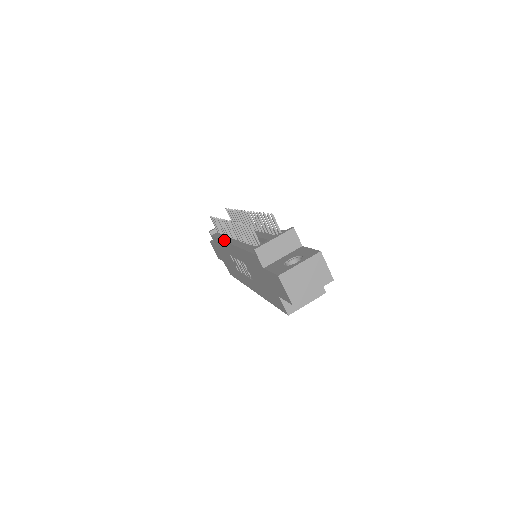
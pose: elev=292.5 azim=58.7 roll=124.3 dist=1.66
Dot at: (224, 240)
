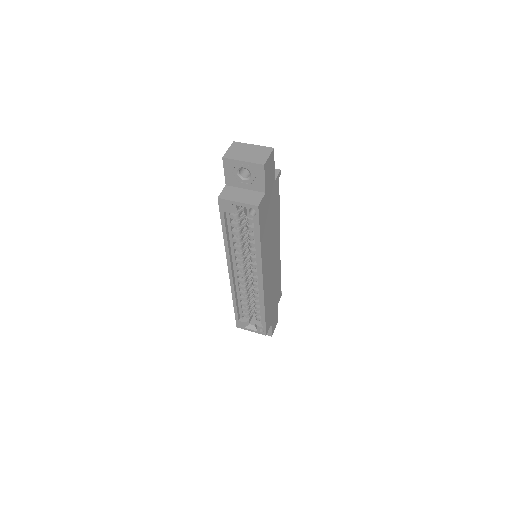
Dot at: occluded
